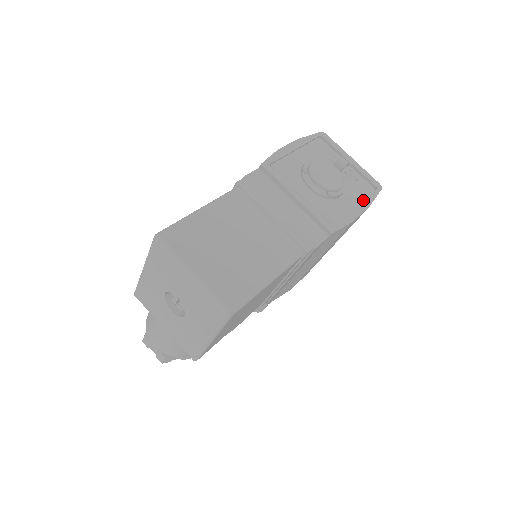
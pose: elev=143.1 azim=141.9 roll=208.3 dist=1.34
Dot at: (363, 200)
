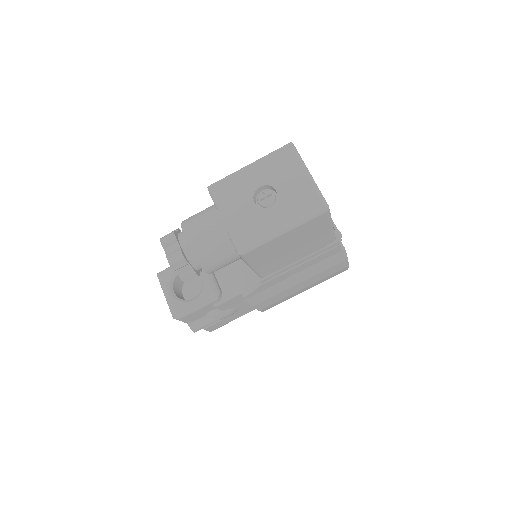
Dot at: occluded
